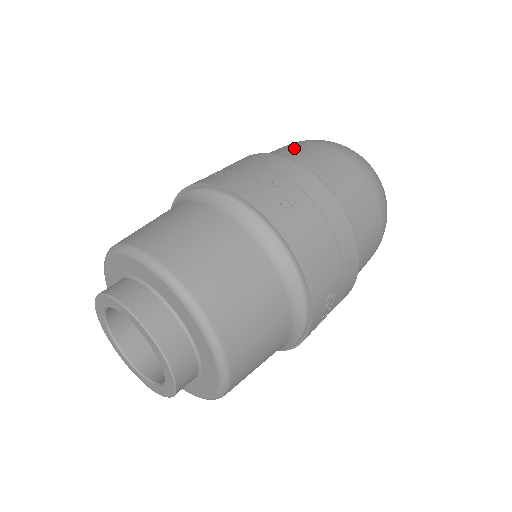
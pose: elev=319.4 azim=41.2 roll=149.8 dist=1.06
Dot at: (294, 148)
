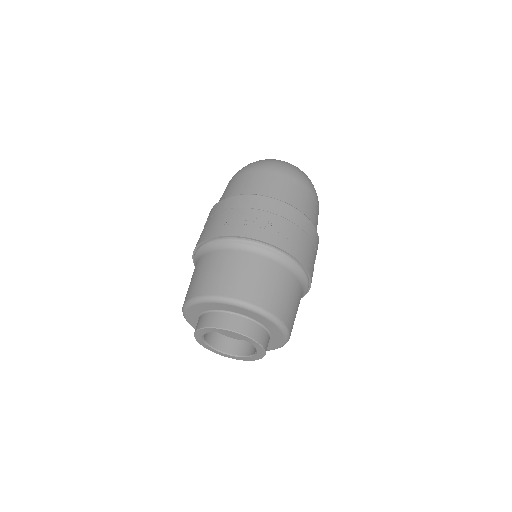
Dot at: (260, 180)
